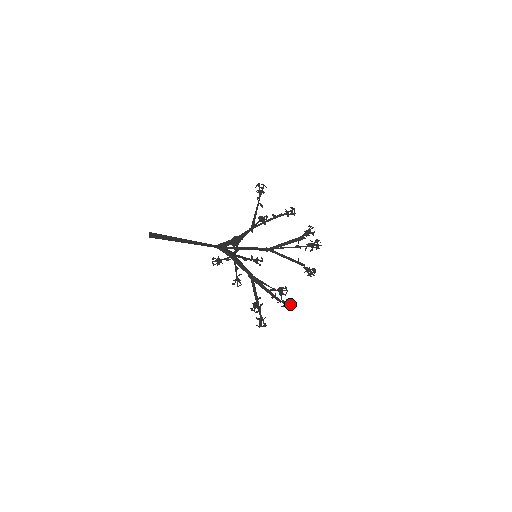
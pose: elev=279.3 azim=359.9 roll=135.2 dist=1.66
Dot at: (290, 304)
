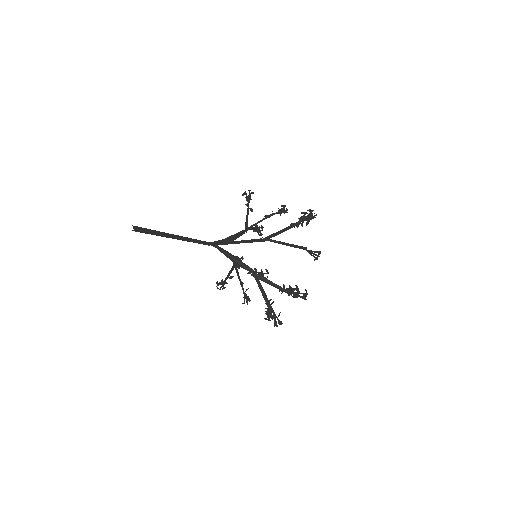
Dot at: (302, 293)
